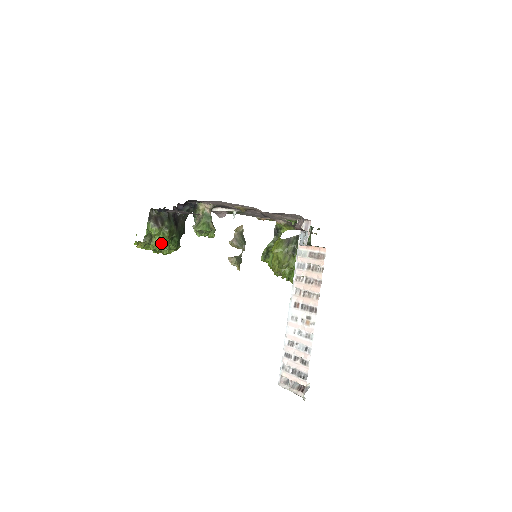
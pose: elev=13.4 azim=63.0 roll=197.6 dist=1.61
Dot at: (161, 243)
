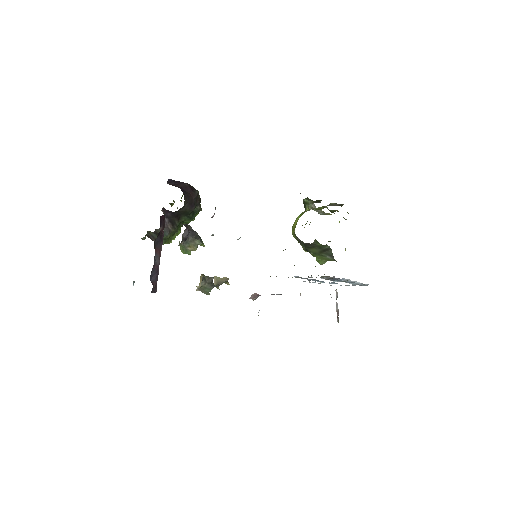
Dot at: occluded
